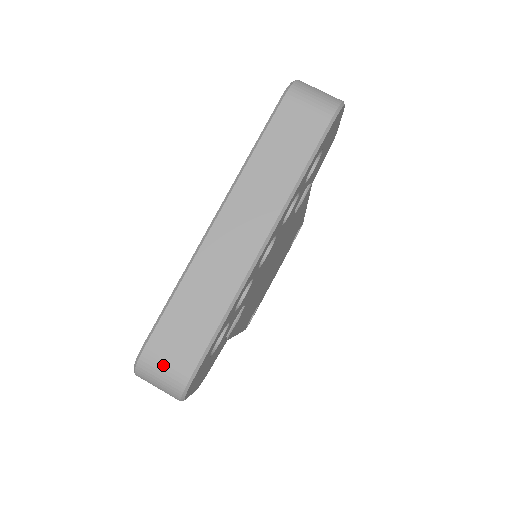
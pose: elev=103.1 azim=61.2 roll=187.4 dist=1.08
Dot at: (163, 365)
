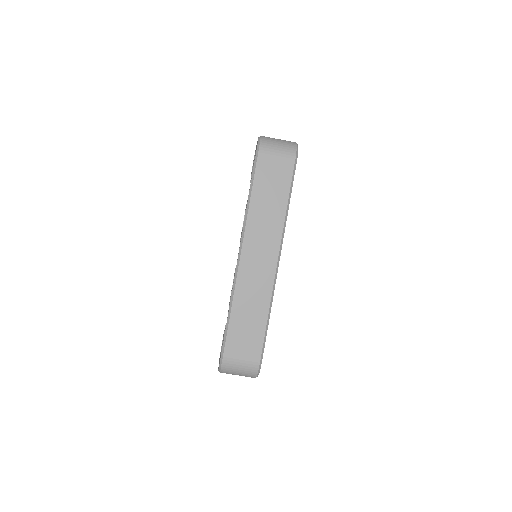
Dot at: (240, 361)
